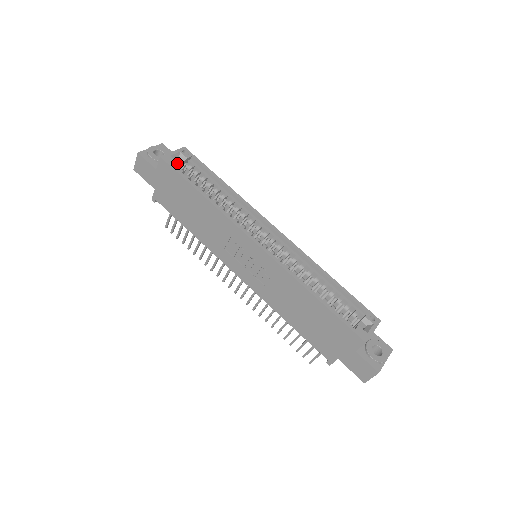
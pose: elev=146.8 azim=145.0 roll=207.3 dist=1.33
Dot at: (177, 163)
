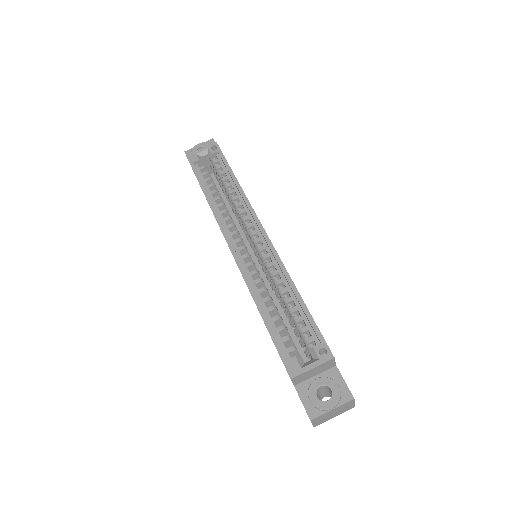
Dot at: (200, 160)
